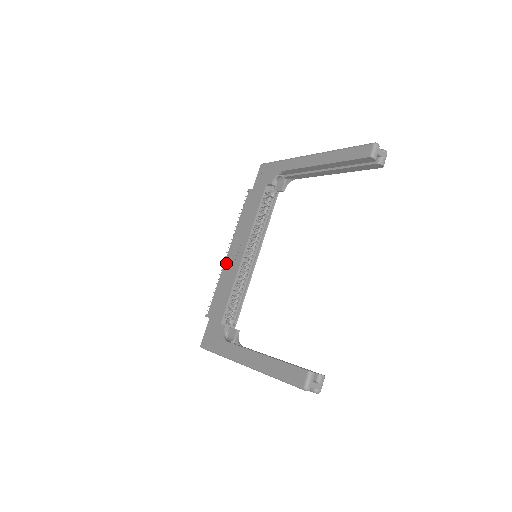
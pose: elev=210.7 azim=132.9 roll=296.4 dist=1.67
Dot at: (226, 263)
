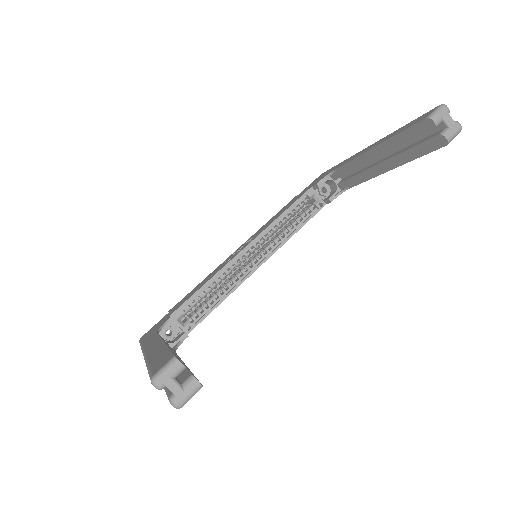
Dot at: (225, 260)
